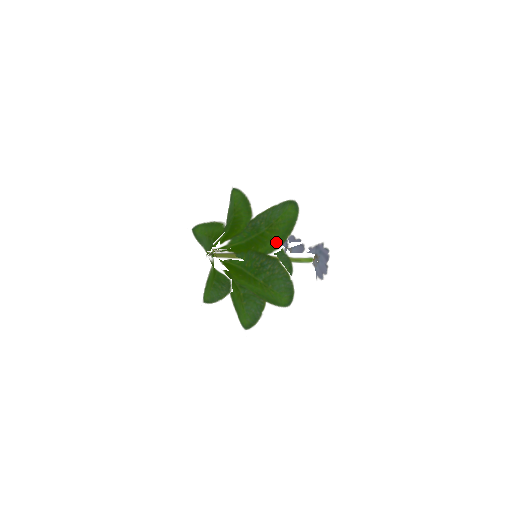
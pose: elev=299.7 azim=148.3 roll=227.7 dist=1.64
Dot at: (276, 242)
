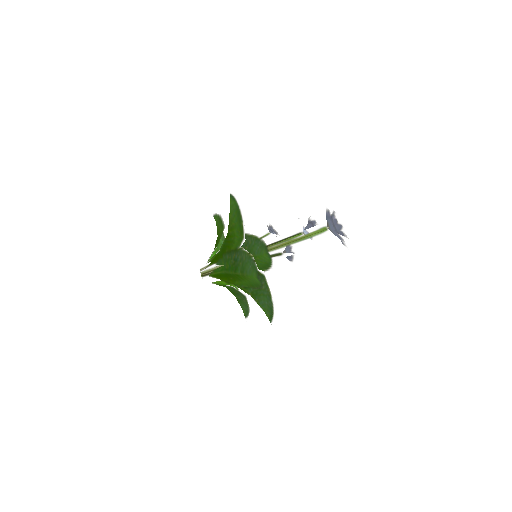
Dot at: (239, 235)
